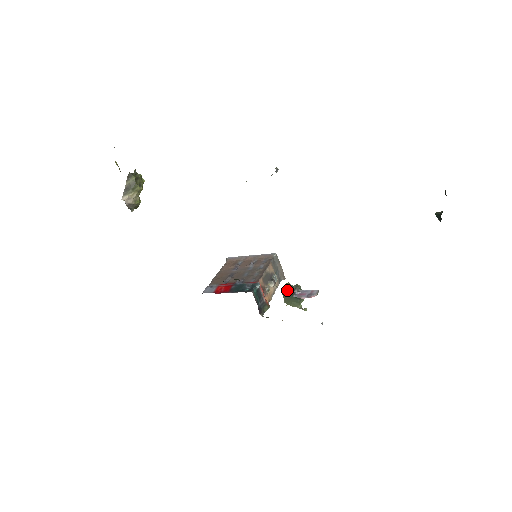
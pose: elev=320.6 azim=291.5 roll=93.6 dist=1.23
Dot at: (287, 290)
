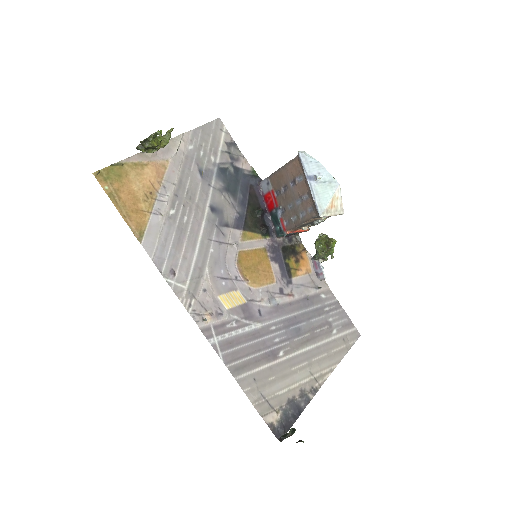
Dot at: (316, 245)
